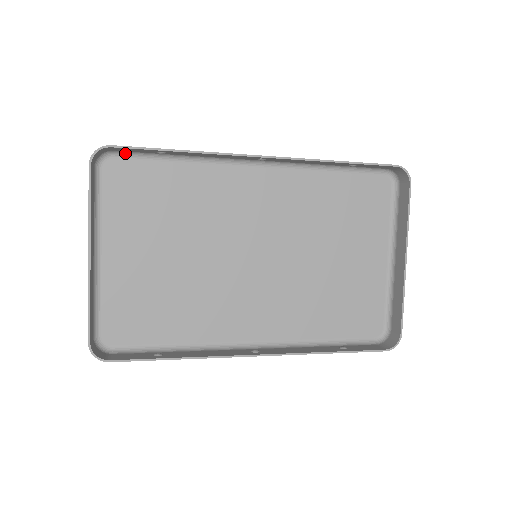
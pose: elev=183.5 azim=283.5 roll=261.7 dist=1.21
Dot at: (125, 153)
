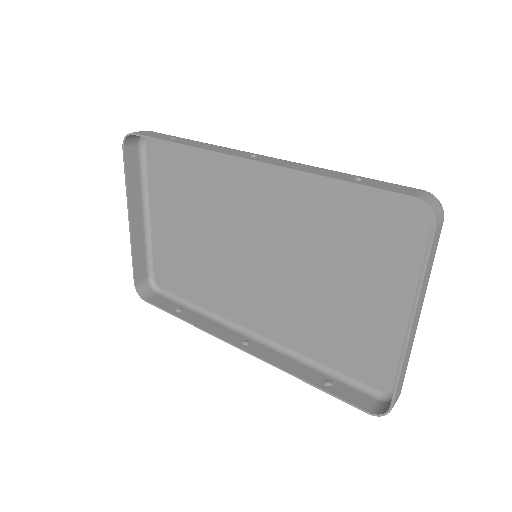
Dot at: occluded
